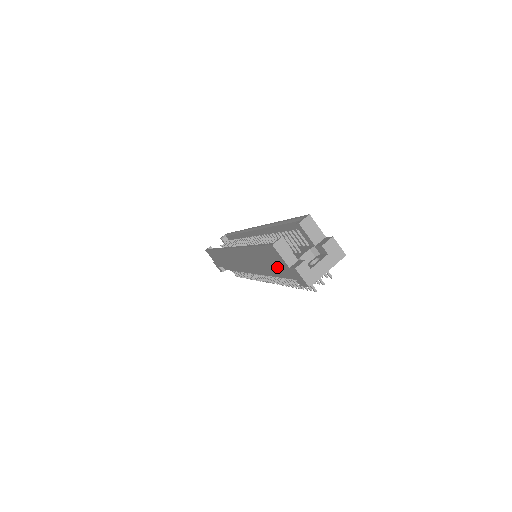
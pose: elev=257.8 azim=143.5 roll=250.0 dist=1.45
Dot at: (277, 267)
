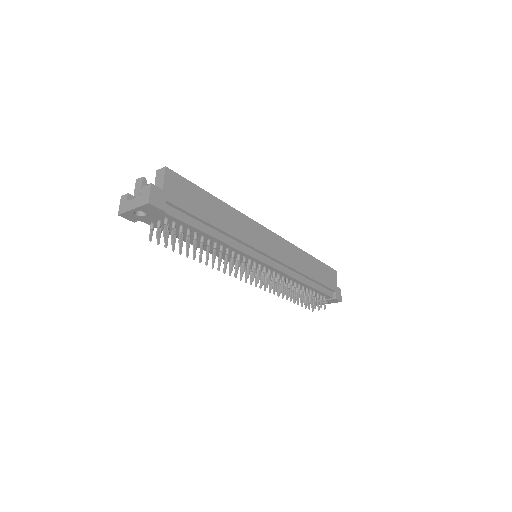
Dot at: occluded
